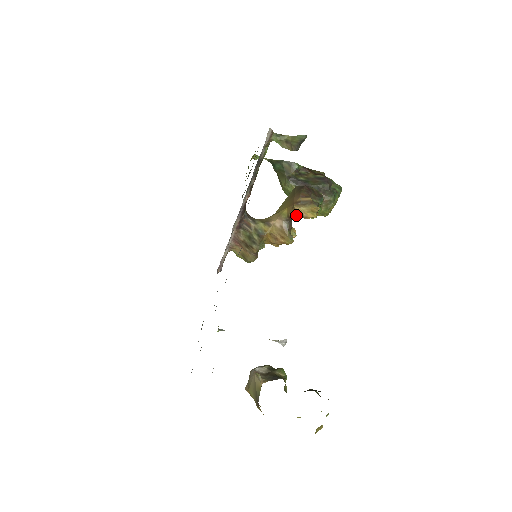
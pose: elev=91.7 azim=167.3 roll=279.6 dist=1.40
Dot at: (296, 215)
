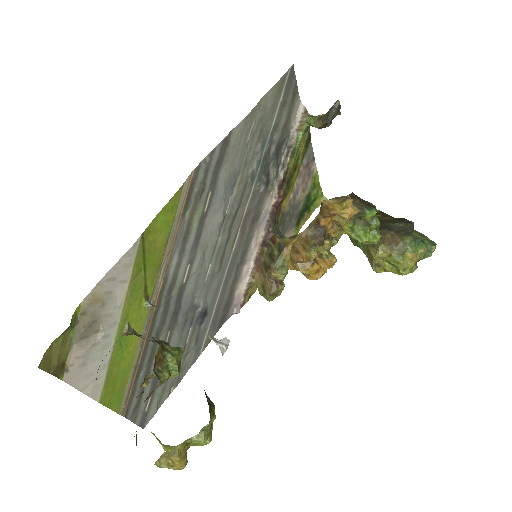
Dot at: (323, 213)
